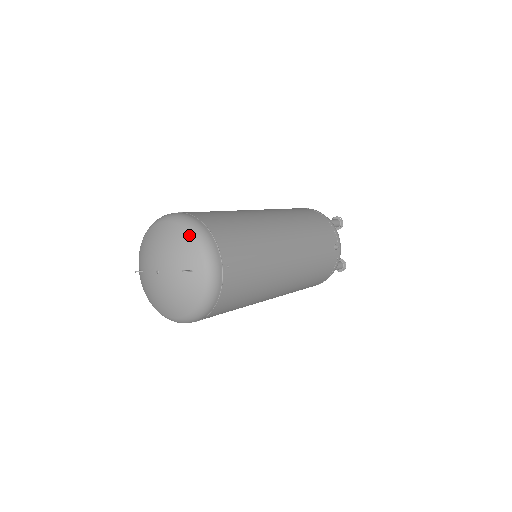
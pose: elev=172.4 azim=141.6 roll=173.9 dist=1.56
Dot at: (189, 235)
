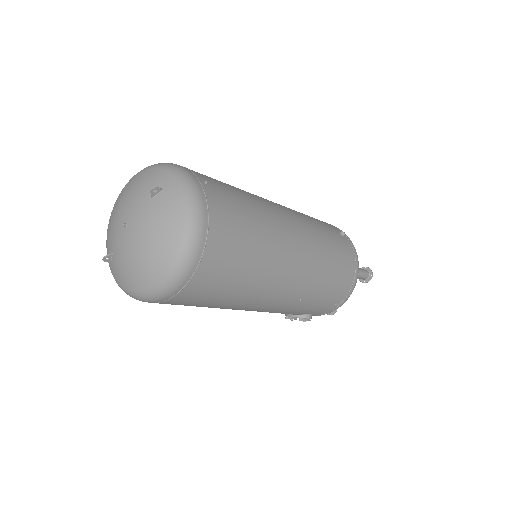
Dot at: (149, 169)
